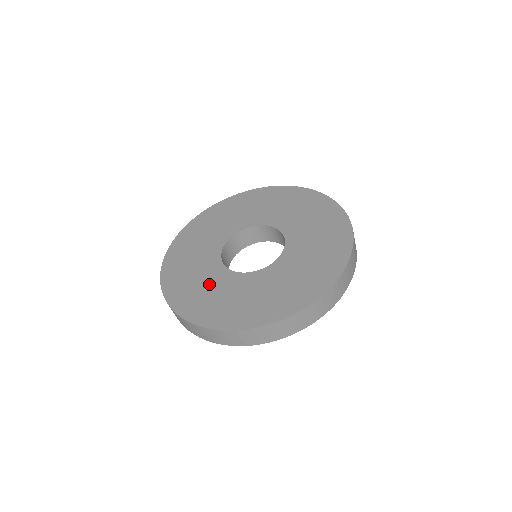
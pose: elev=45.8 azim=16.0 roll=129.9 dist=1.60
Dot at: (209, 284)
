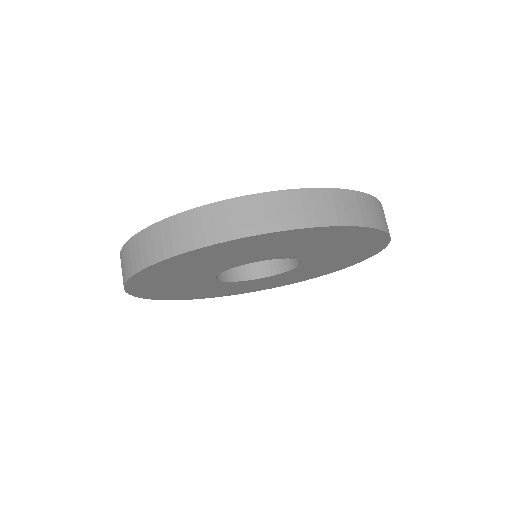
Dot at: occluded
